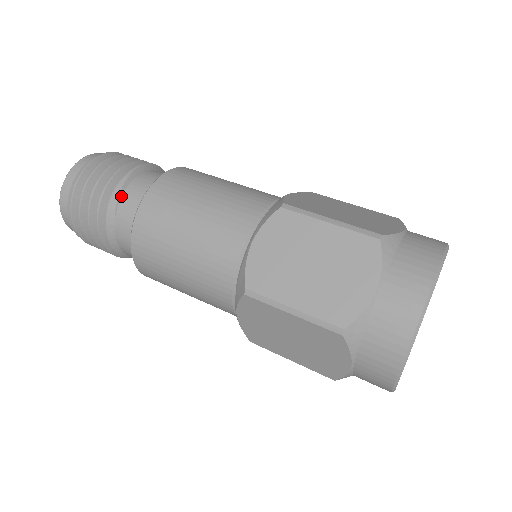
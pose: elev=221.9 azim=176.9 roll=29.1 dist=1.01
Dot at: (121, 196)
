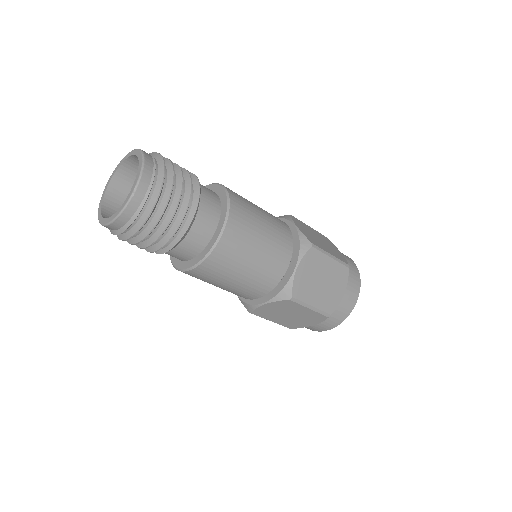
Dot at: (195, 216)
